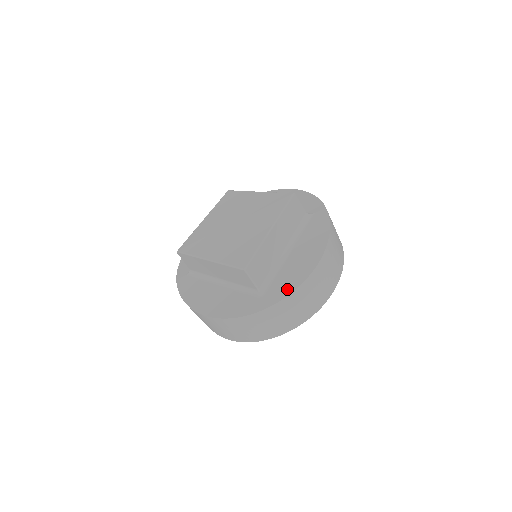
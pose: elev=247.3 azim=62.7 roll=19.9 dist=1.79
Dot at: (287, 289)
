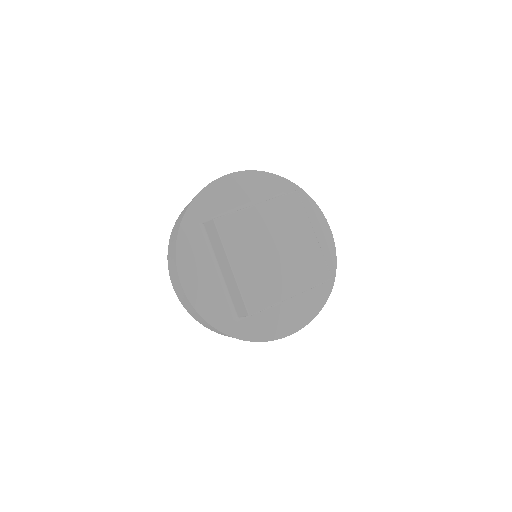
Dot at: (255, 335)
